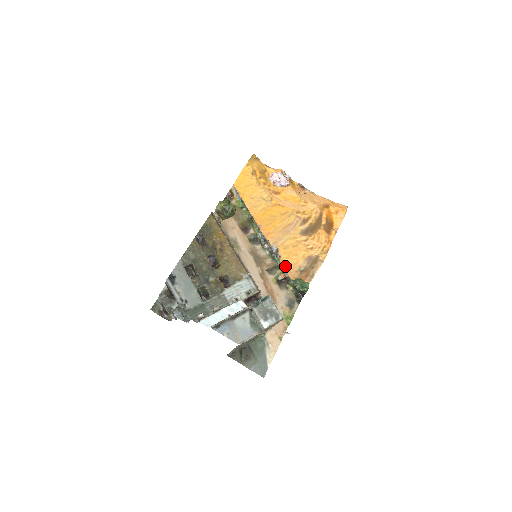
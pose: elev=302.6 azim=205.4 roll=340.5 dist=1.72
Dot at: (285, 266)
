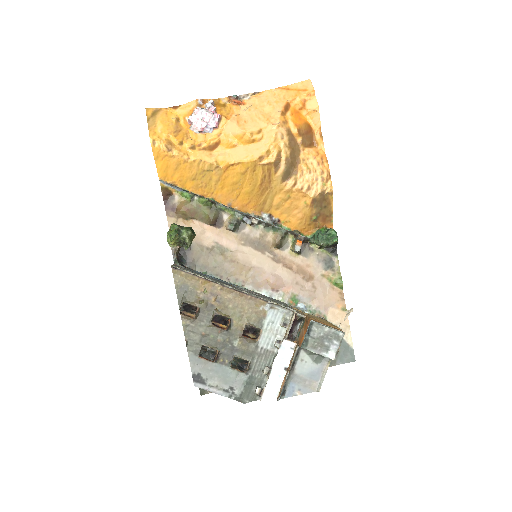
Dot at: (292, 227)
